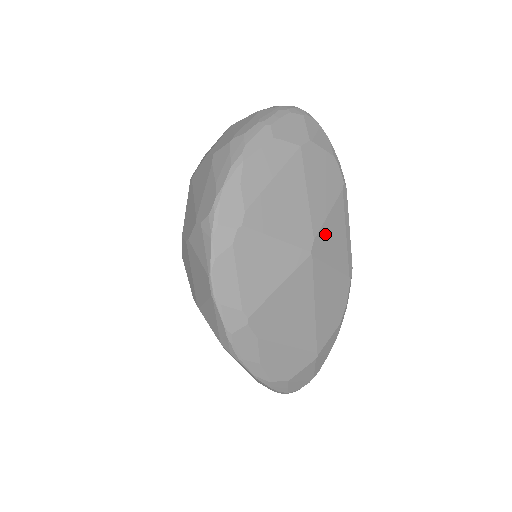
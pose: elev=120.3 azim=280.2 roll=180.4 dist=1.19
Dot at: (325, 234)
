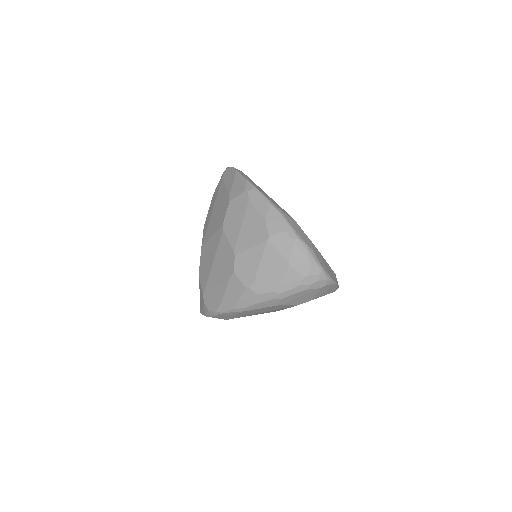
Dot at: occluded
